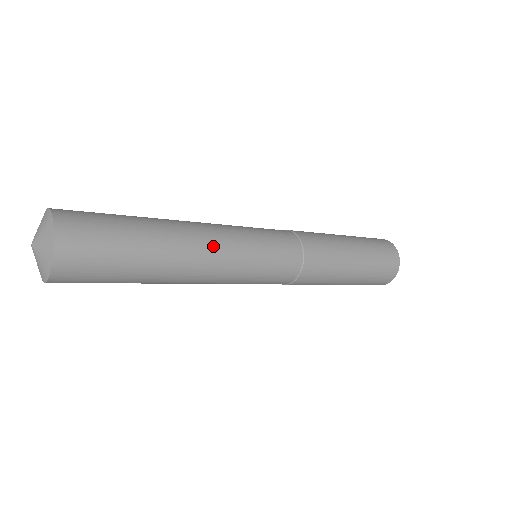
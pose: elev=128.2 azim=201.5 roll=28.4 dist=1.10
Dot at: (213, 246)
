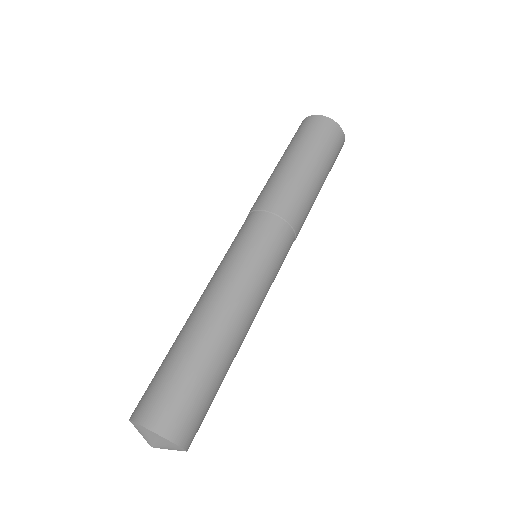
Dot at: (248, 311)
